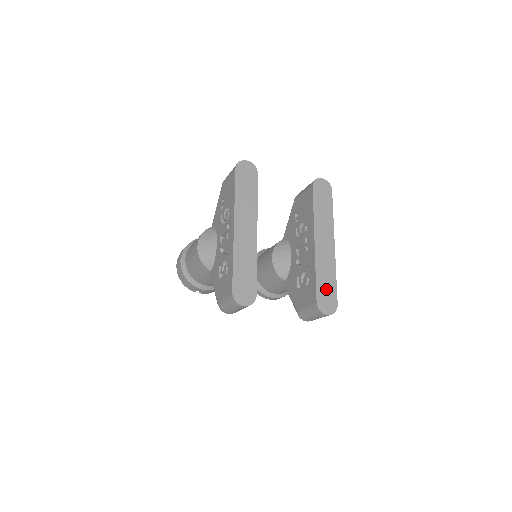
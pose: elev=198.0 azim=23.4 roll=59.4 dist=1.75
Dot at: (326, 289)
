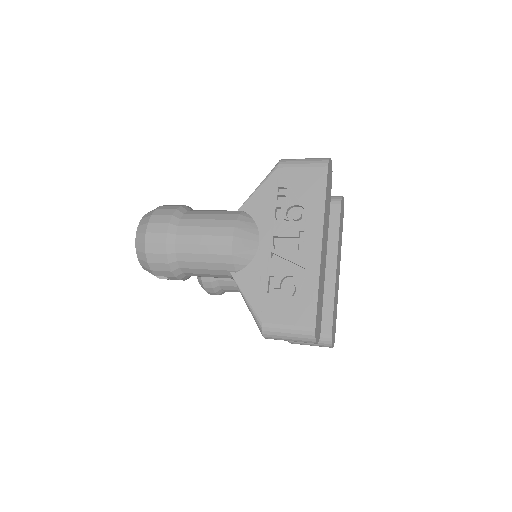
Dot at: occluded
